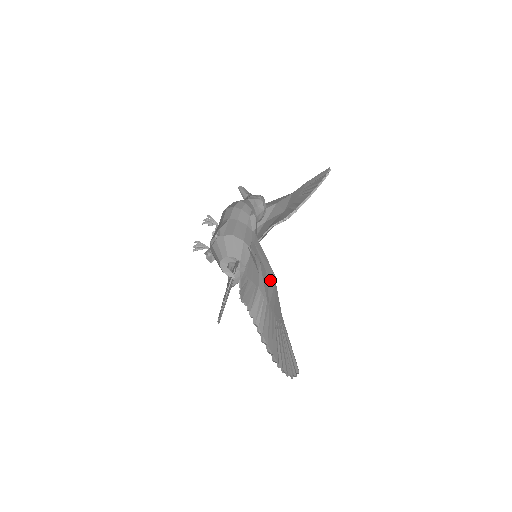
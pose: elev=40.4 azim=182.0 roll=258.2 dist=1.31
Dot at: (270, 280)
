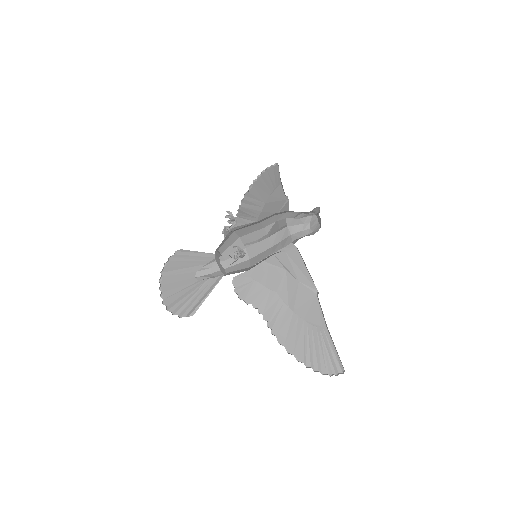
Dot at: (306, 291)
